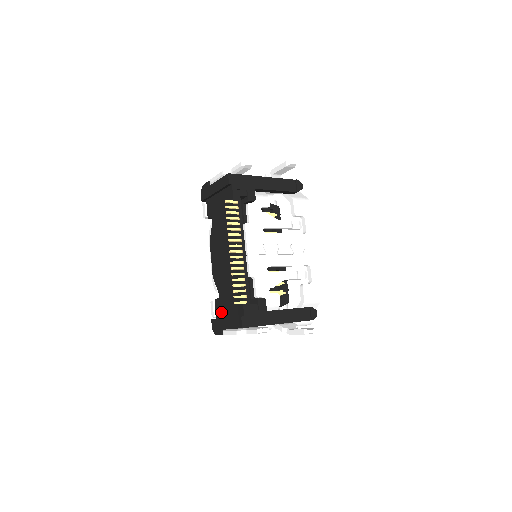
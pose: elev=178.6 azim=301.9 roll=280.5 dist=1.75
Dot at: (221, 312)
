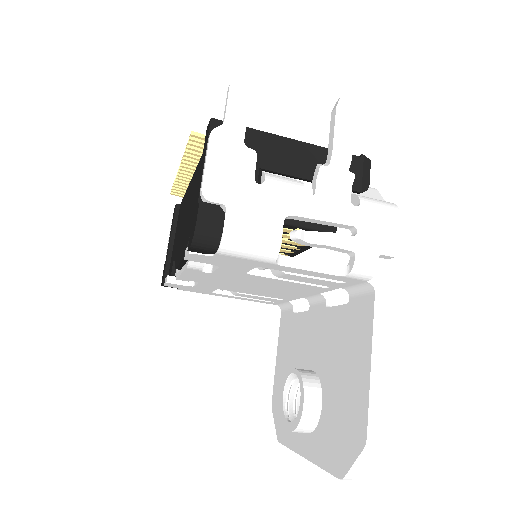
Dot at: occluded
